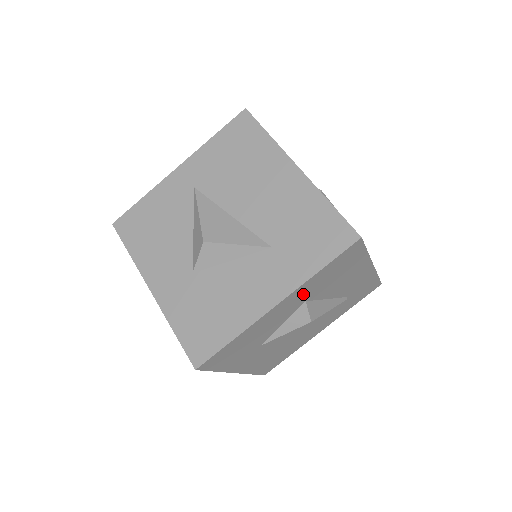
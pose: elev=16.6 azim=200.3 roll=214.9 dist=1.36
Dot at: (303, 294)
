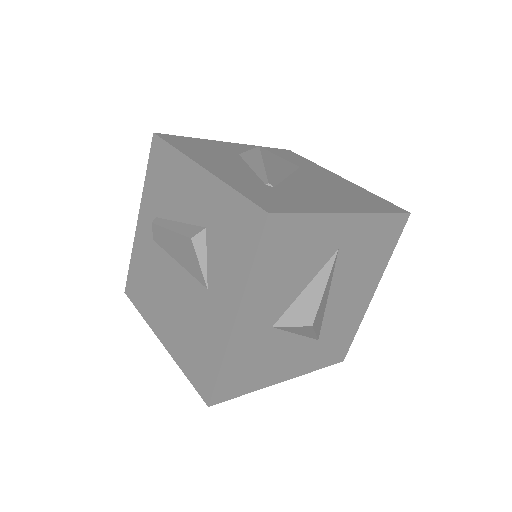
Dot at: occluded
